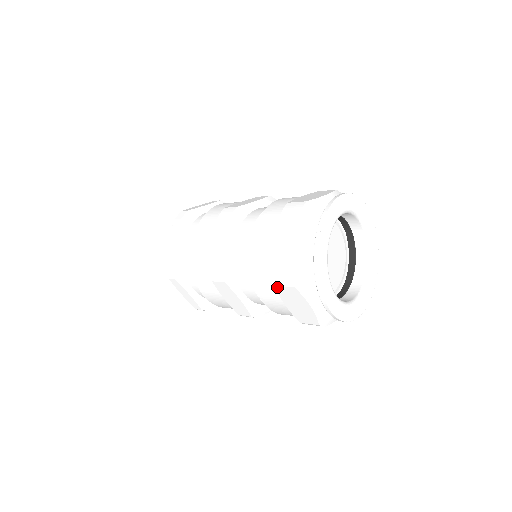
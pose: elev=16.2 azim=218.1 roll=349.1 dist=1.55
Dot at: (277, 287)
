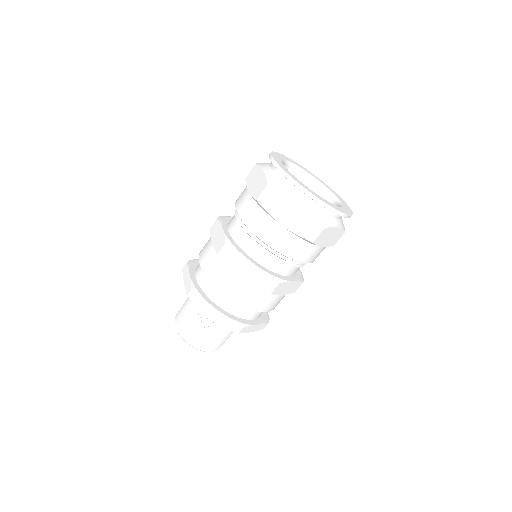
Dot at: (265, 207)
